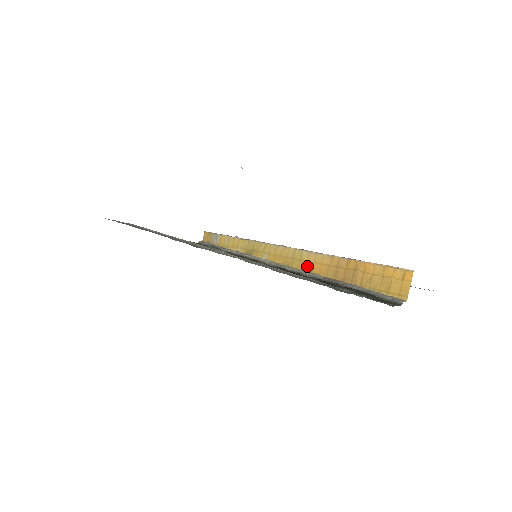
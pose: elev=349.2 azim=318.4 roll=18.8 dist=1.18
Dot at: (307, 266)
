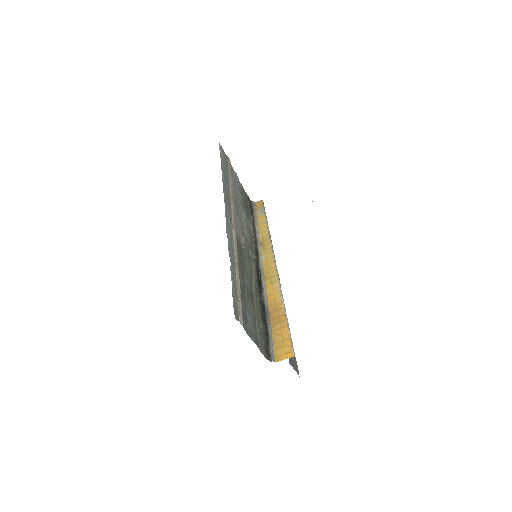
Dot at: (270, 290)
